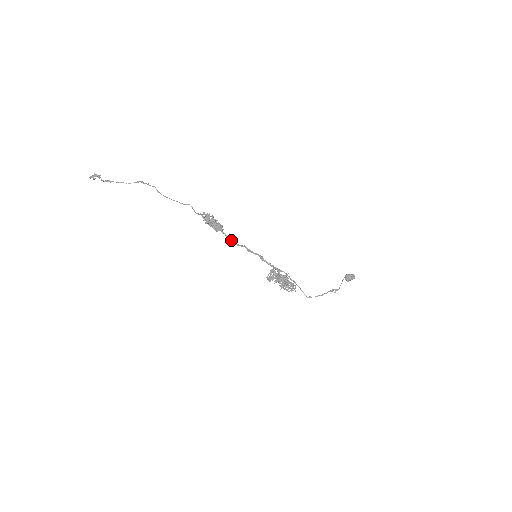
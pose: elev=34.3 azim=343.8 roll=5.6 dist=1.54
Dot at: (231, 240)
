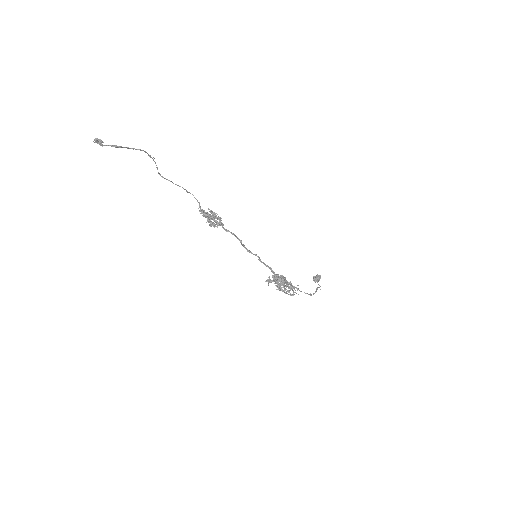
Dot at: (234, 235)
